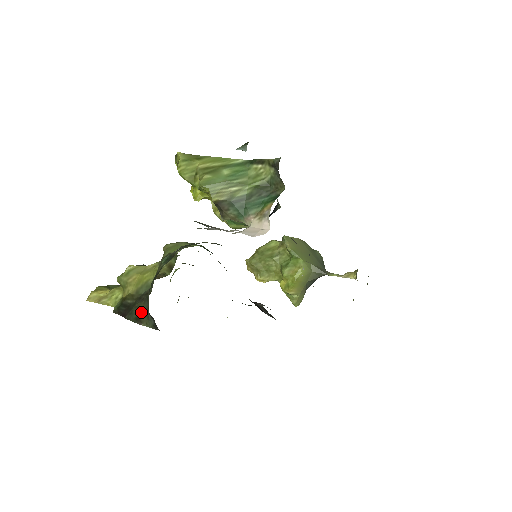
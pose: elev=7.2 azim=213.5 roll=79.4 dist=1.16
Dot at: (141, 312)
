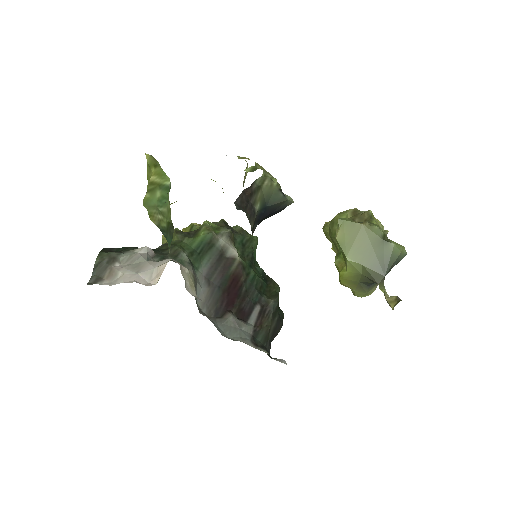
Dot at: occluded
